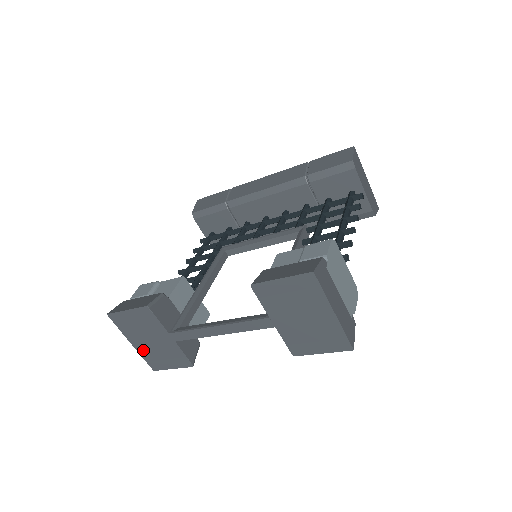
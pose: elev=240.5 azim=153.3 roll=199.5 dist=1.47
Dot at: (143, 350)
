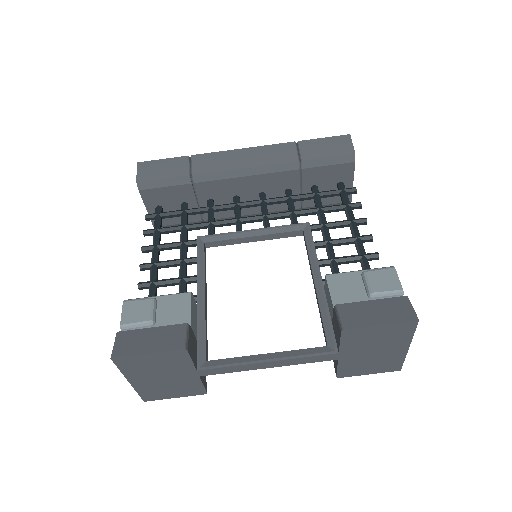
Dot at: (143, 386)
